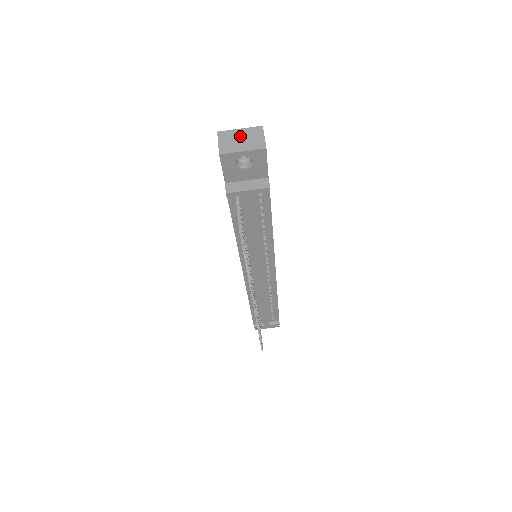
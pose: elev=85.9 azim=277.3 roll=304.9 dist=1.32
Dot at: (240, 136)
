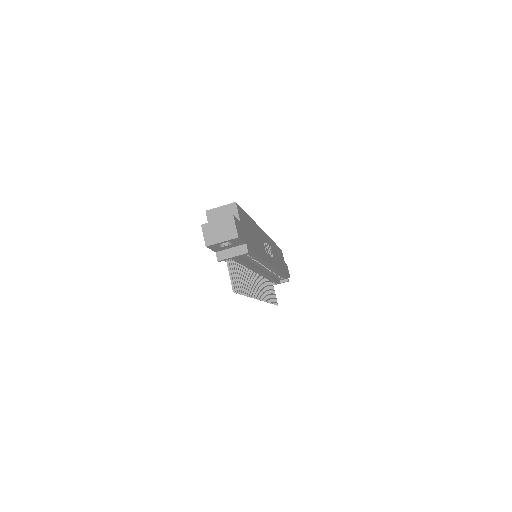
Dot at: (218, 228)
